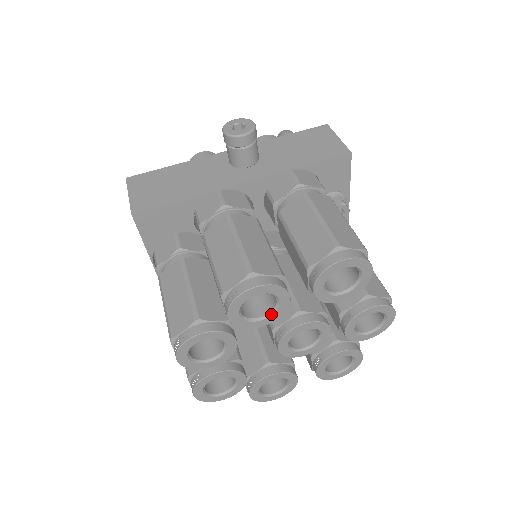
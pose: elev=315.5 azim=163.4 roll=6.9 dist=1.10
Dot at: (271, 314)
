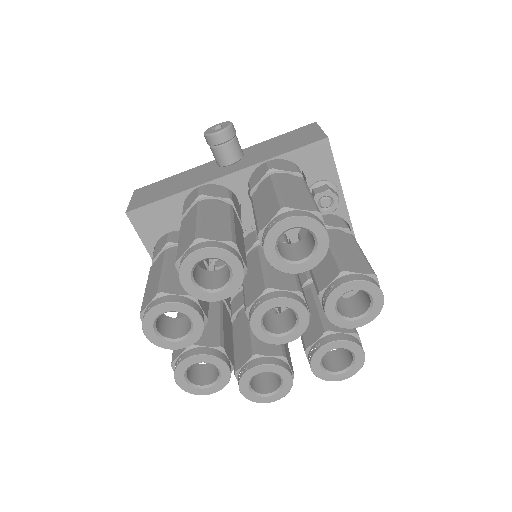
Dot at: (228, 284)
